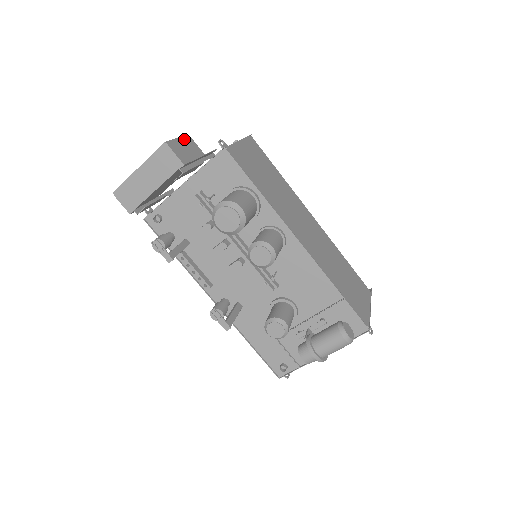
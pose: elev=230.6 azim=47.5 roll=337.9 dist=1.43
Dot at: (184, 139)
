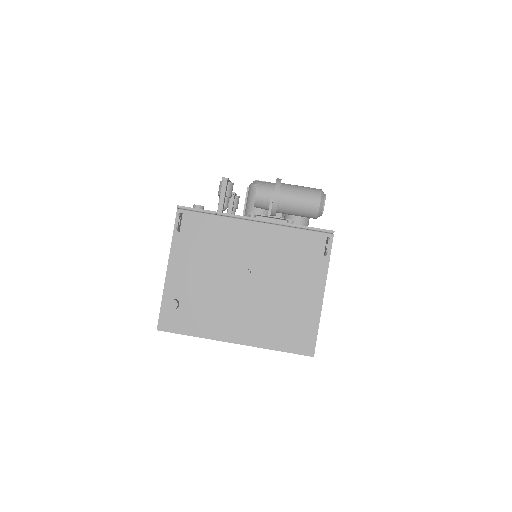
Dot at: occluded
